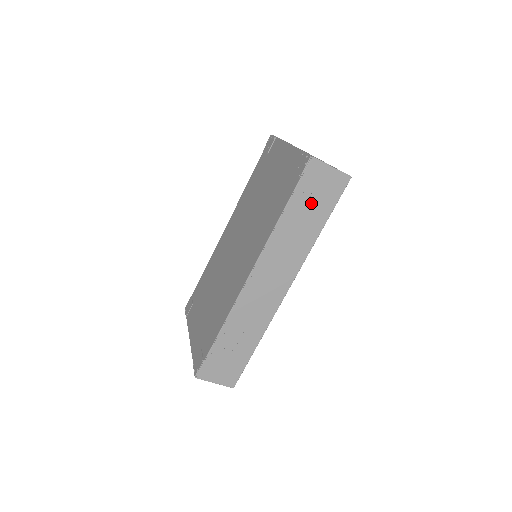
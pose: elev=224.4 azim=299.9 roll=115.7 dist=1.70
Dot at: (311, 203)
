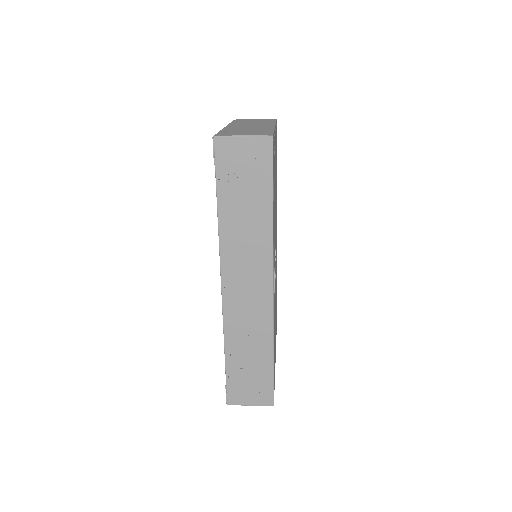
Dot at: (243, 186)
